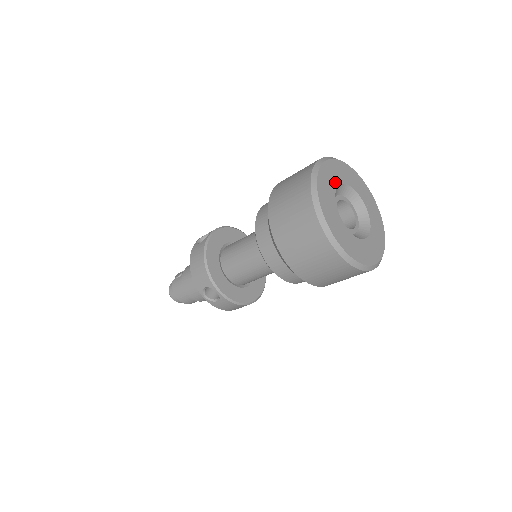
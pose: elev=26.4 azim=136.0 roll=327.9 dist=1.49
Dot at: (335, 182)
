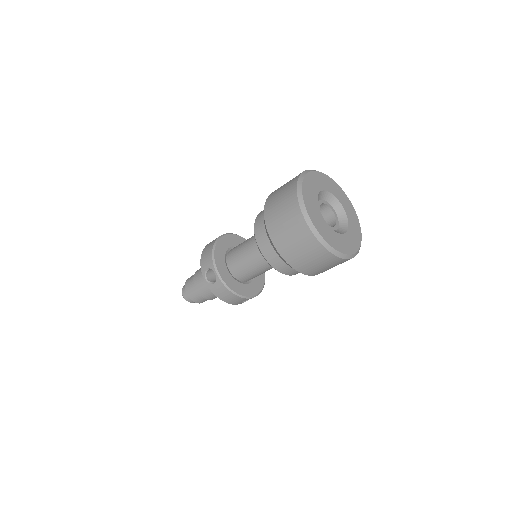
Dot at: (323, 187)
